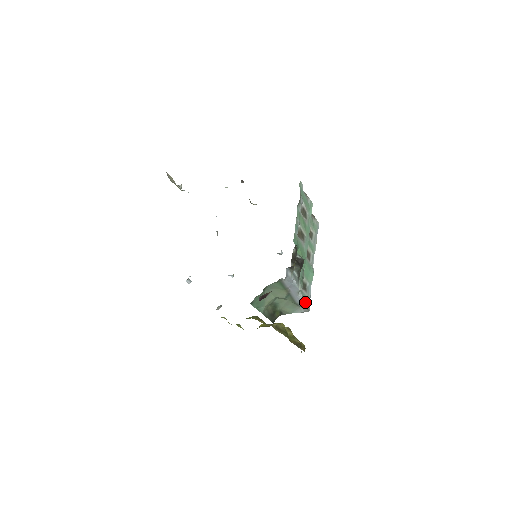
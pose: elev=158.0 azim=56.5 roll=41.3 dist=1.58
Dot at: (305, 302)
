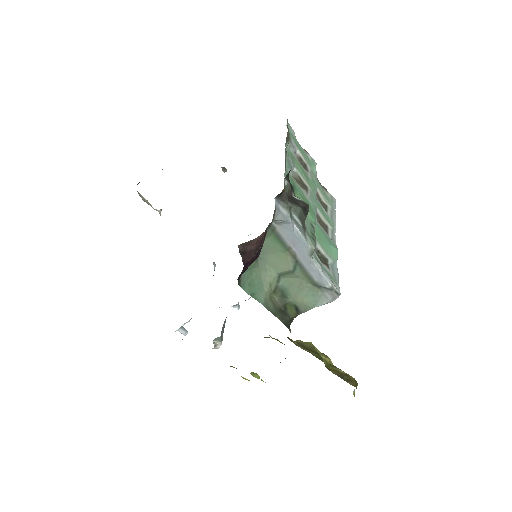
Dot at: (328, 278)
